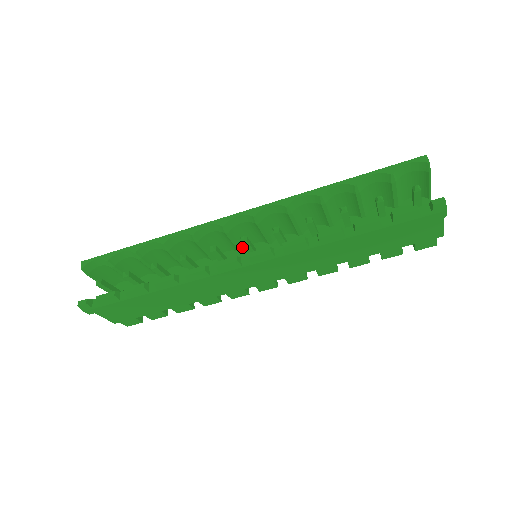
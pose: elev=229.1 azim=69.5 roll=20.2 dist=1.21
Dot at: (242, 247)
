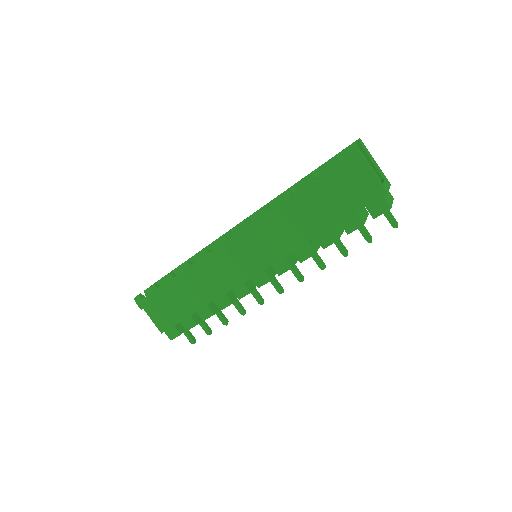
Dot at: occluded
